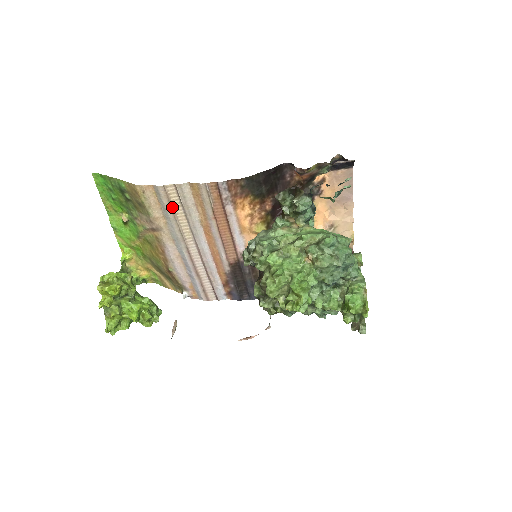
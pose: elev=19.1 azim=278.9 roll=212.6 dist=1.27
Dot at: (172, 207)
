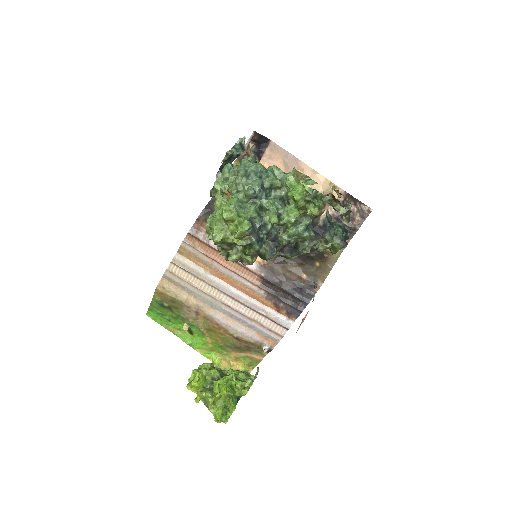
Dot at: (185, 280)
